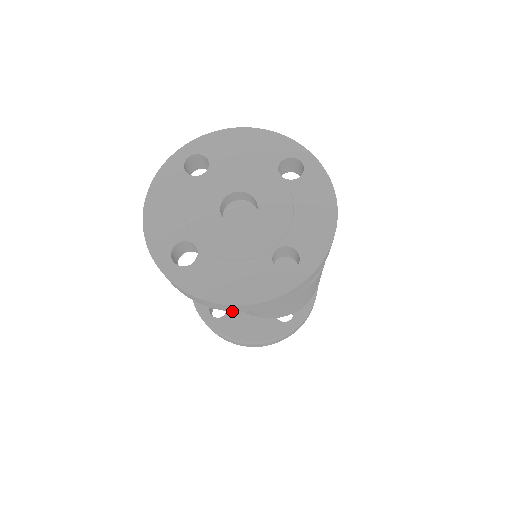
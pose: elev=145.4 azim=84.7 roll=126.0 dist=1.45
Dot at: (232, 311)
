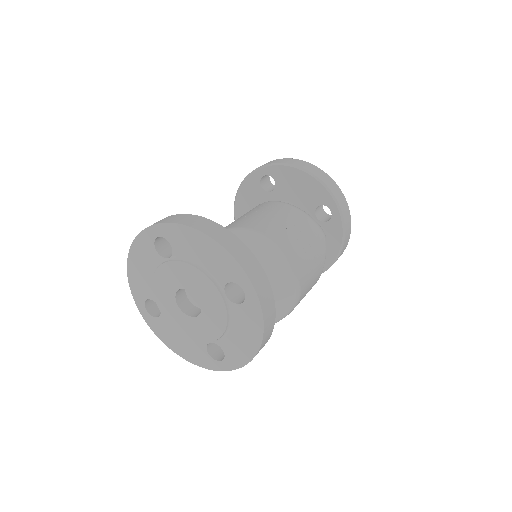
Dot at: occluded
